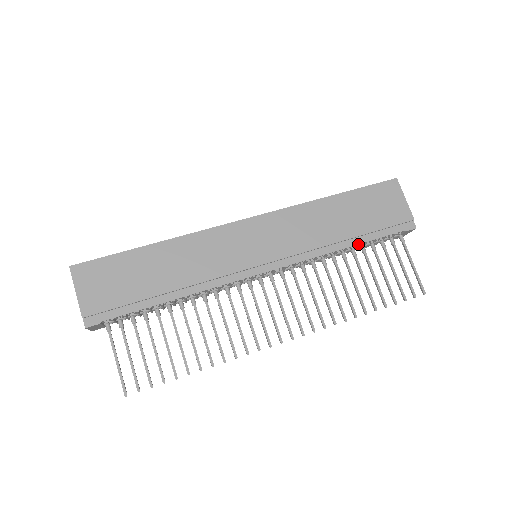
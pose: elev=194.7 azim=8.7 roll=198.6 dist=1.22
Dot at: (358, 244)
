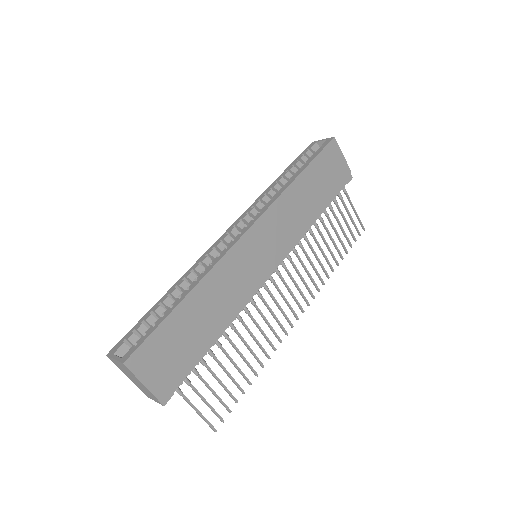
Dot at: (324, 211)
